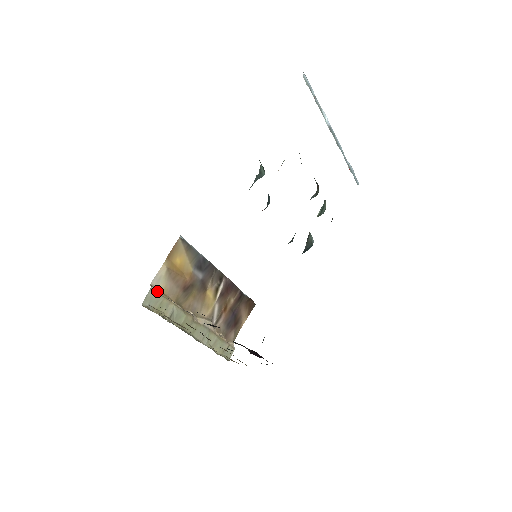
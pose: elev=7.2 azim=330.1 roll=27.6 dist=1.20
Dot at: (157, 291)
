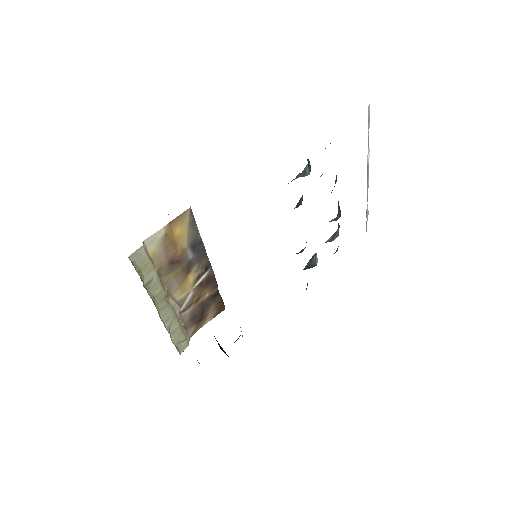
Dot at: occluded
